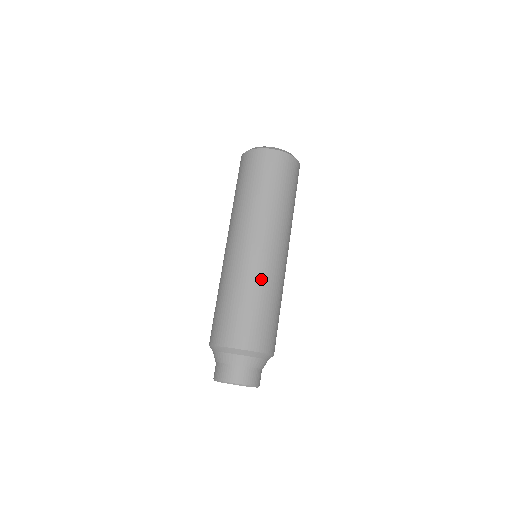
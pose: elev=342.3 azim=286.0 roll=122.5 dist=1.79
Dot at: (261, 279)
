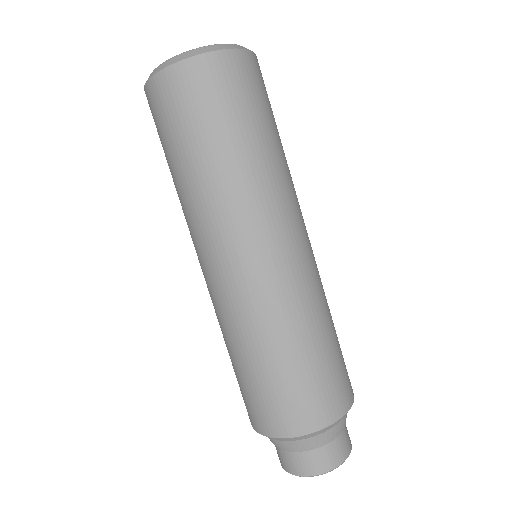
Dot at: (306, 304)
